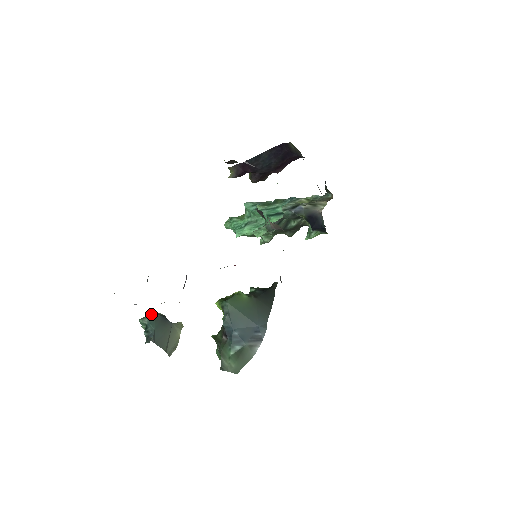
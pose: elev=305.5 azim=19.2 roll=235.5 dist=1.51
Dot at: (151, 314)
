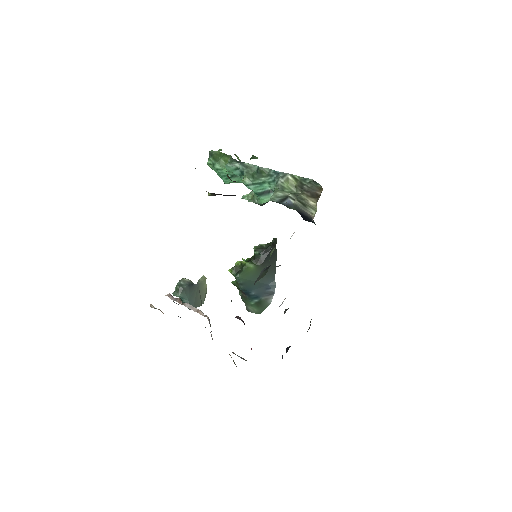
Dot at: (180, 289)
